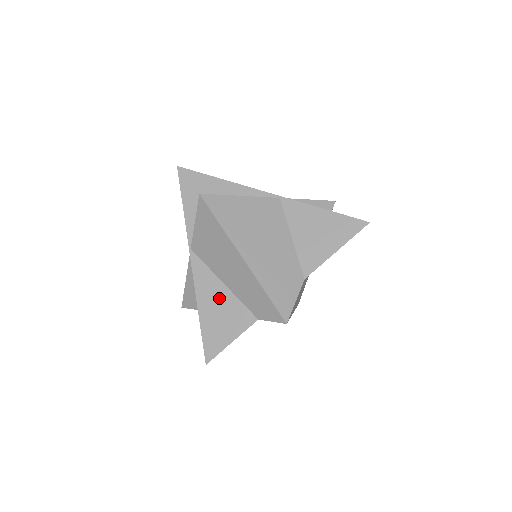
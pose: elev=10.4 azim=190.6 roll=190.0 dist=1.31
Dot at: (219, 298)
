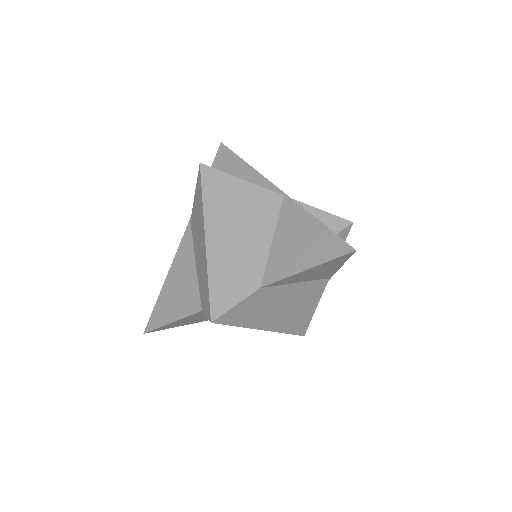
Dot at: (185, 275)
